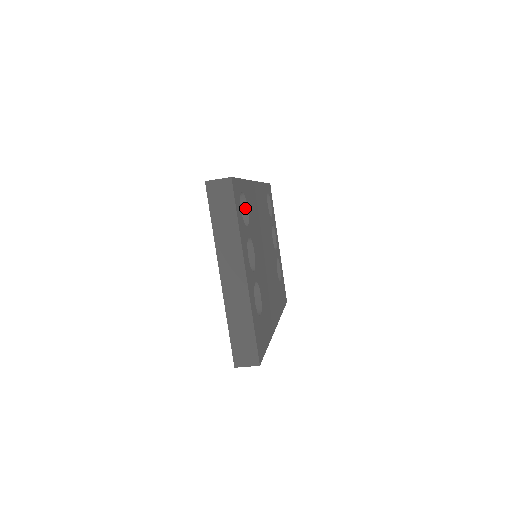
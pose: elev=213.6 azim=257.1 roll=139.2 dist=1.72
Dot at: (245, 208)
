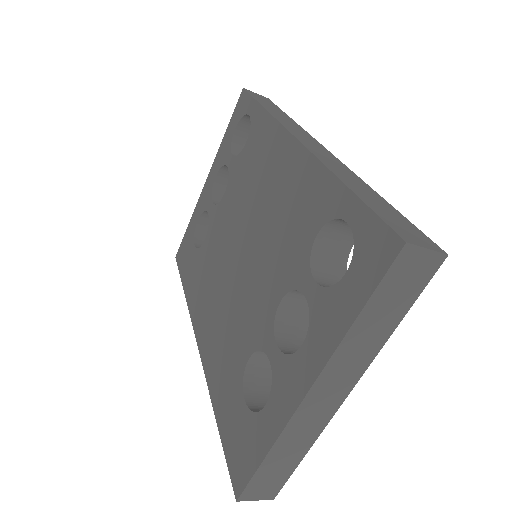
Dot at: (350, 242)
